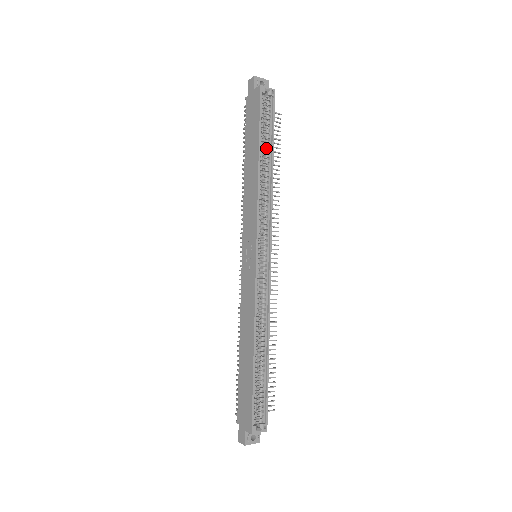
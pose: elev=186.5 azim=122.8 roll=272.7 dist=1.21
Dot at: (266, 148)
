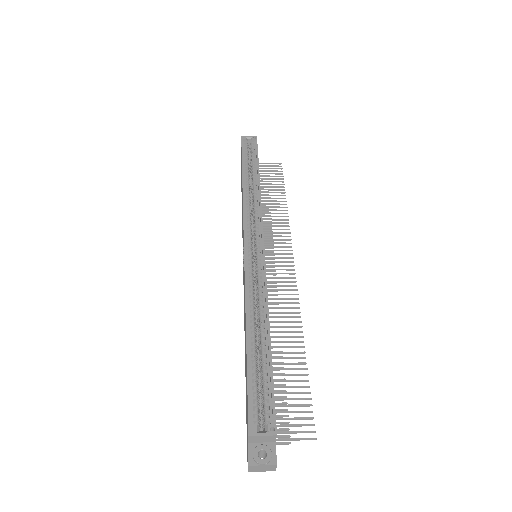
Dot at: (252, 171)
